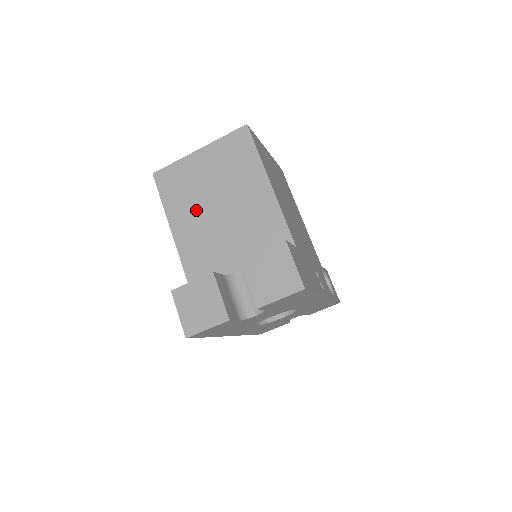
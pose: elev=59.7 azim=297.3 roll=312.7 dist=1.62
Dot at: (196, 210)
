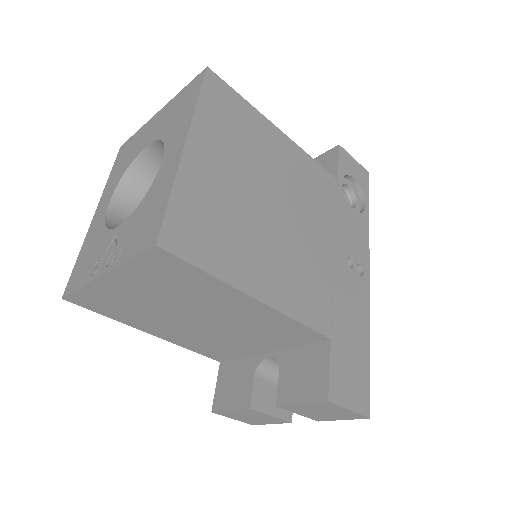
Dot at: (165, 322)
